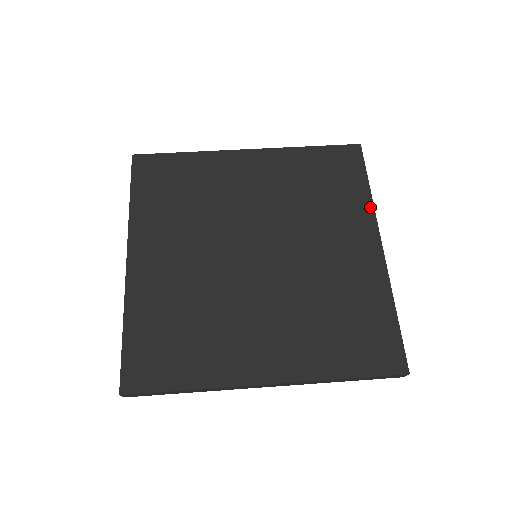
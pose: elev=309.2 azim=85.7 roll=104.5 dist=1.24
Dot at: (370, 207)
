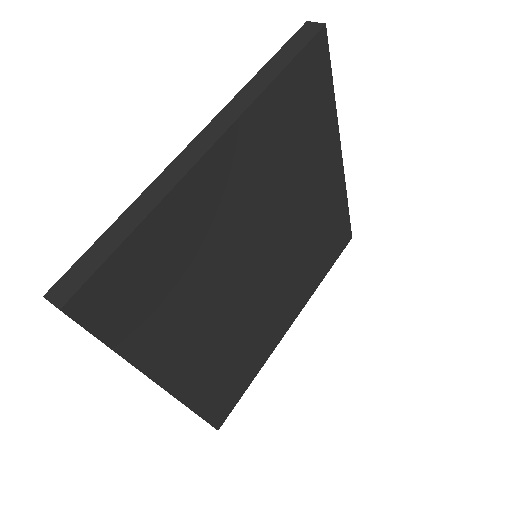
Dot at: (335, 122)
